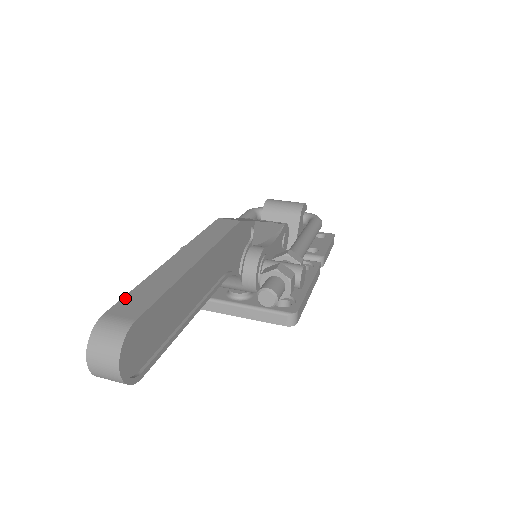
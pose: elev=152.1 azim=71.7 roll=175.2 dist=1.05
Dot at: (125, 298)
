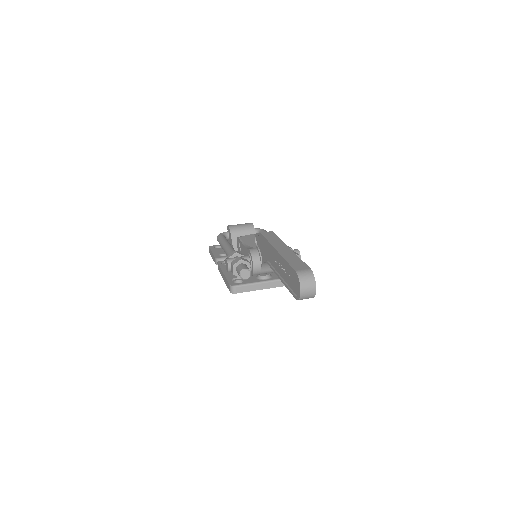
Dot at: (292, 265)
